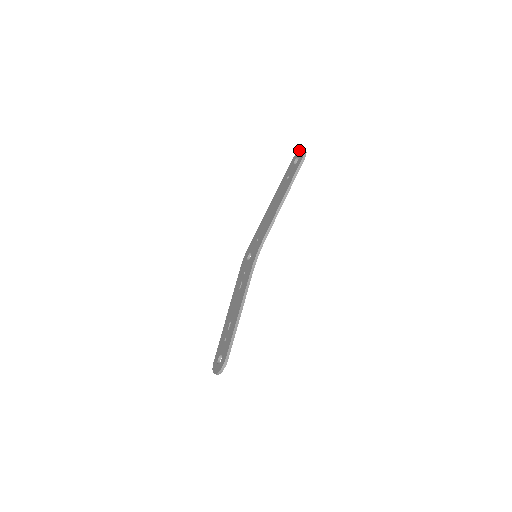
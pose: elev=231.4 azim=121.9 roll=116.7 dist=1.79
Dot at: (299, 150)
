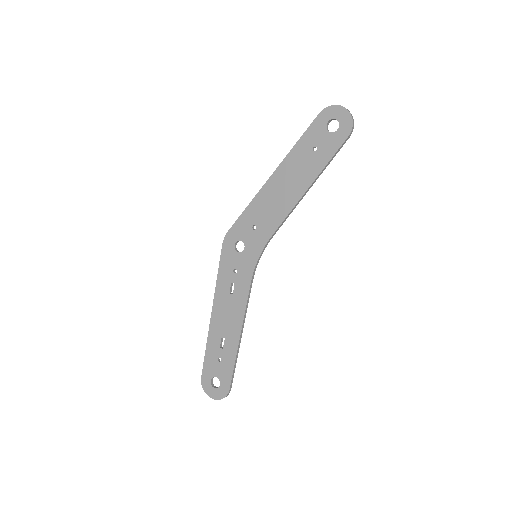
Dot at: (338, 106)
